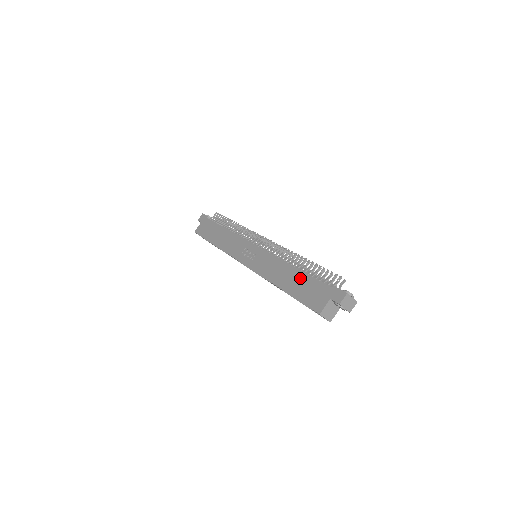
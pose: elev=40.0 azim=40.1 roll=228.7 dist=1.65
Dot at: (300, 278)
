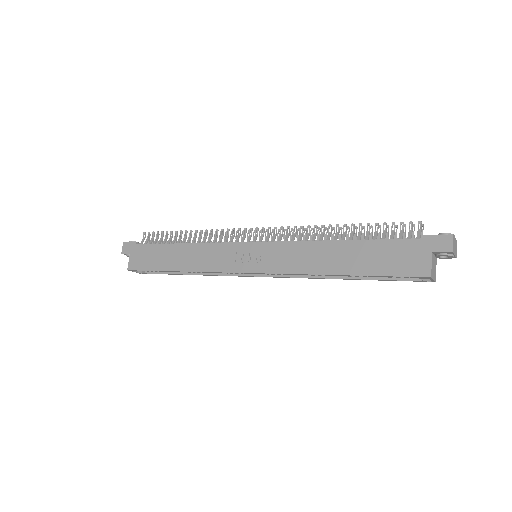
Dot at: (362, 249)
